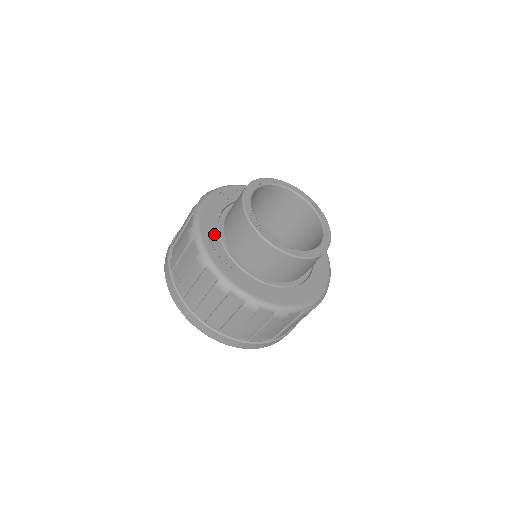
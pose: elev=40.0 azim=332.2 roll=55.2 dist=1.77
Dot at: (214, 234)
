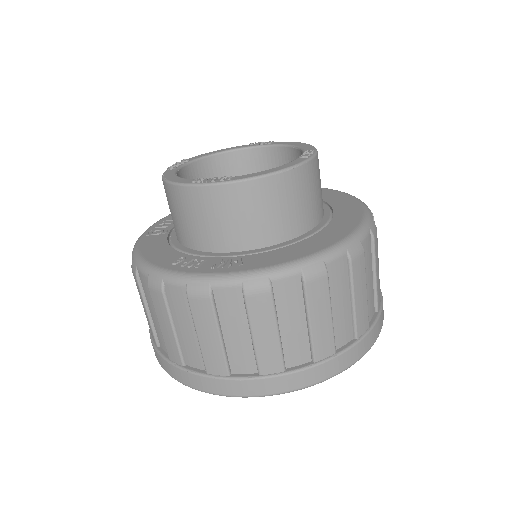
Dot at: (182, 258)
